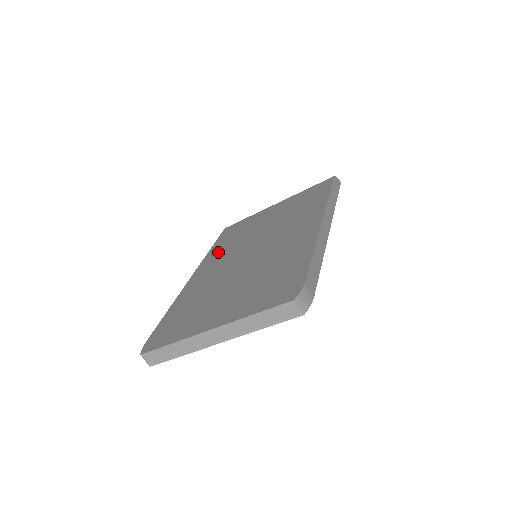
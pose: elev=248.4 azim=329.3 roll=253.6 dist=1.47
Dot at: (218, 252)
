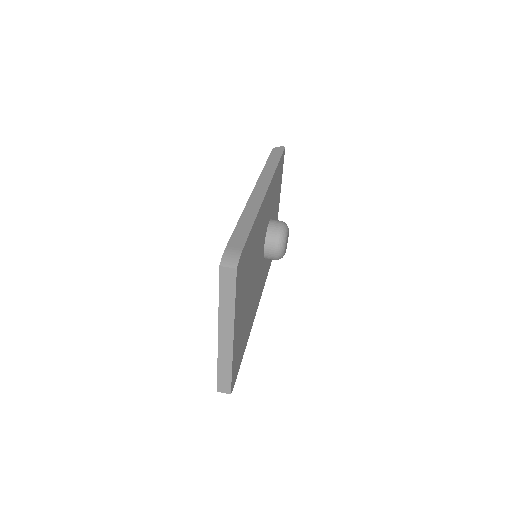
Dot at: occluded
